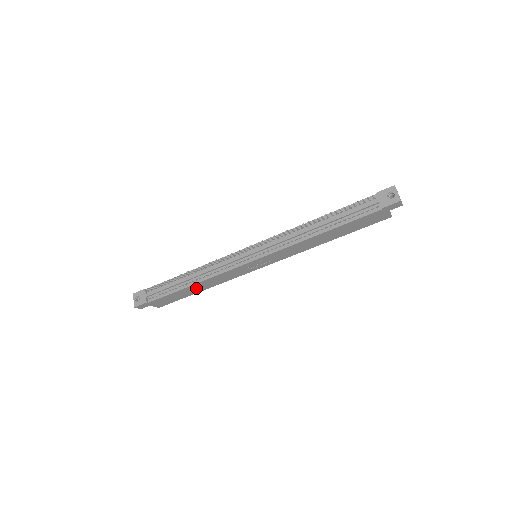
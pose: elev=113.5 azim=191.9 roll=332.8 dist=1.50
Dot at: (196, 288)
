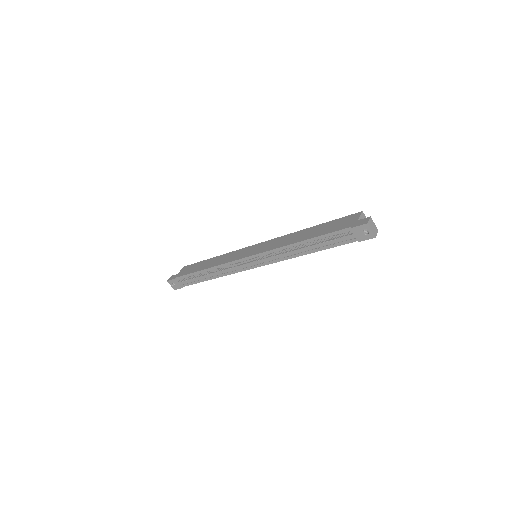
Dot at: occluded
